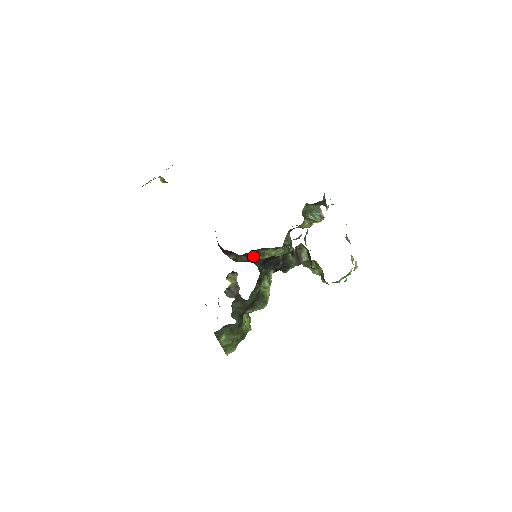
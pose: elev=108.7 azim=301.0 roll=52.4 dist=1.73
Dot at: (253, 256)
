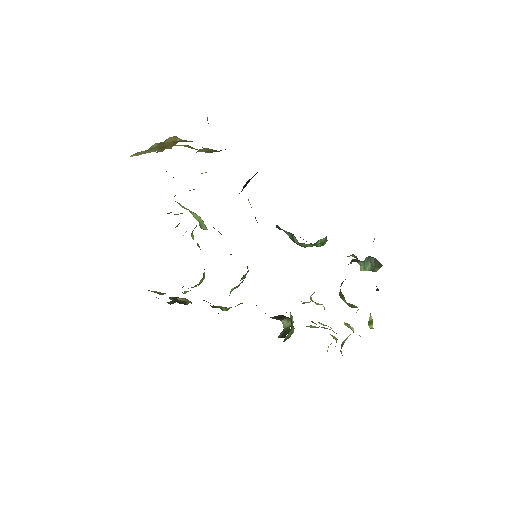
Dot at: occluded
